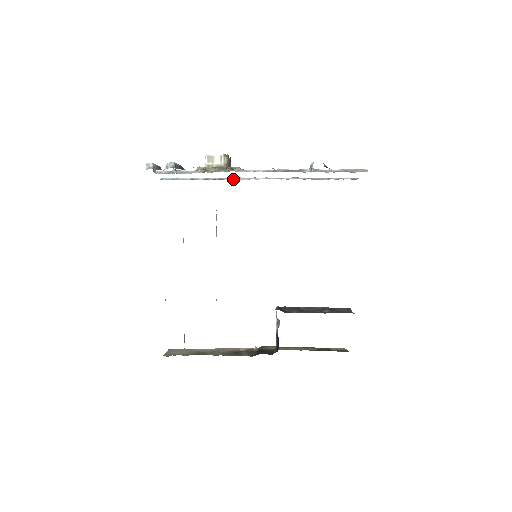
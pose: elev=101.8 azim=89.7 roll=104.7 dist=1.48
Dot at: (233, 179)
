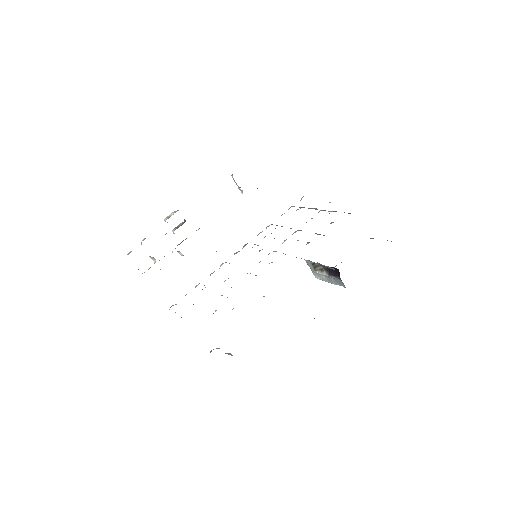
Dot at: occluded
